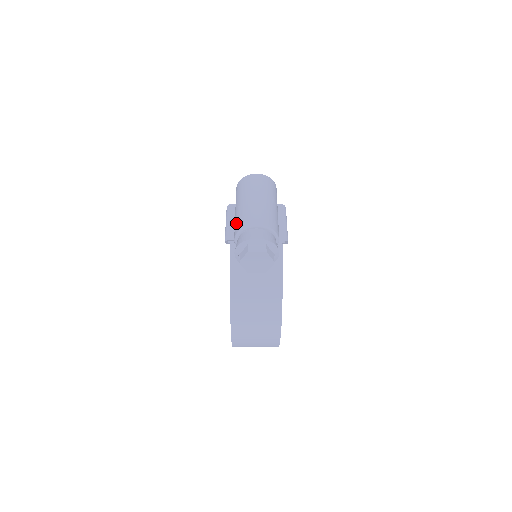
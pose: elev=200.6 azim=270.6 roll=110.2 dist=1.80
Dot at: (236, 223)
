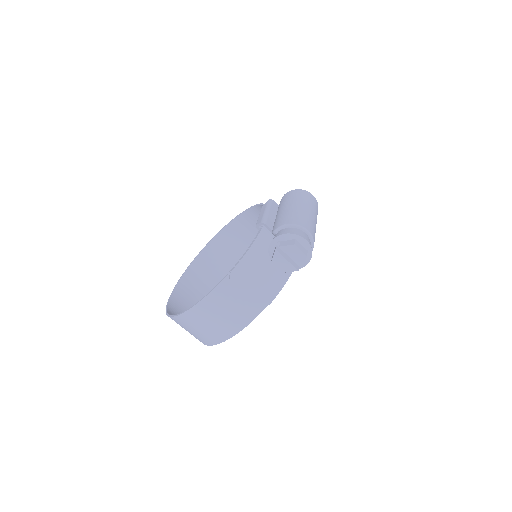
Dot at: (287, 216)
